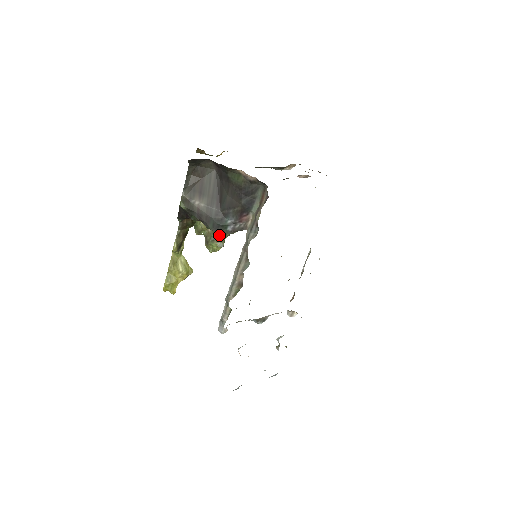
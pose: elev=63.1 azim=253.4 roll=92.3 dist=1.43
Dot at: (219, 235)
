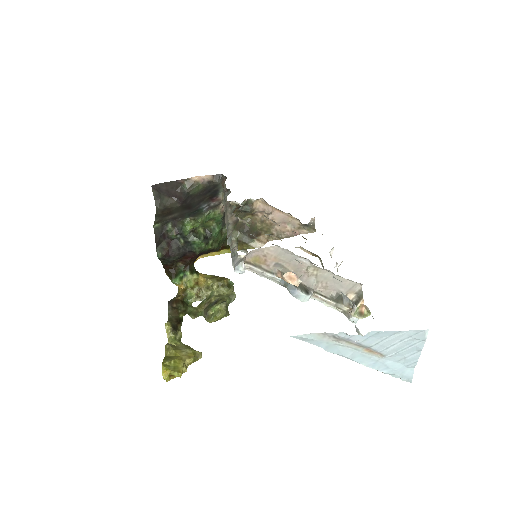
Dot at: (197, 217)
